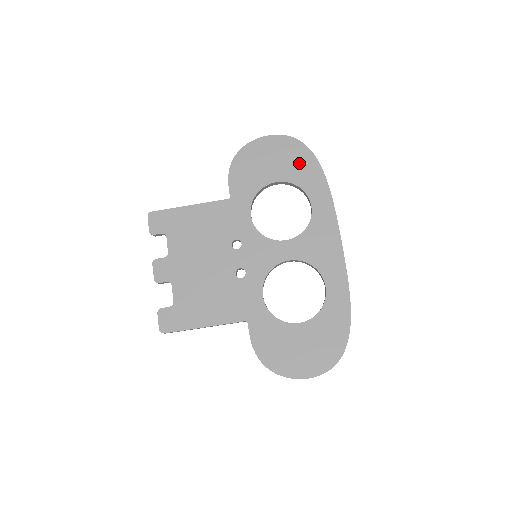
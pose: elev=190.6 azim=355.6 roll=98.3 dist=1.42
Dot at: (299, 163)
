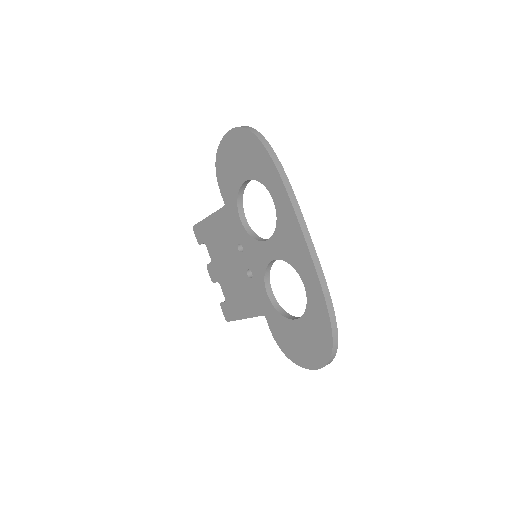
Dot at: (253, 156)
